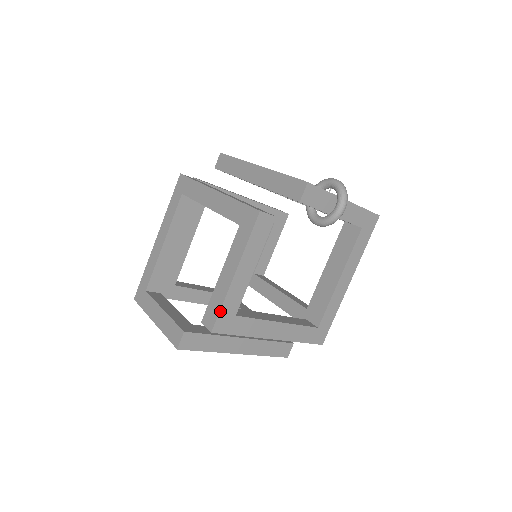
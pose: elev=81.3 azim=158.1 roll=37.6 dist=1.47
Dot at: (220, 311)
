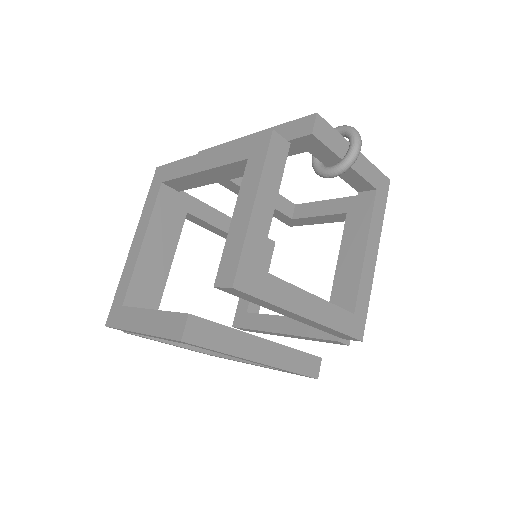
Dot at: (240, 257)
